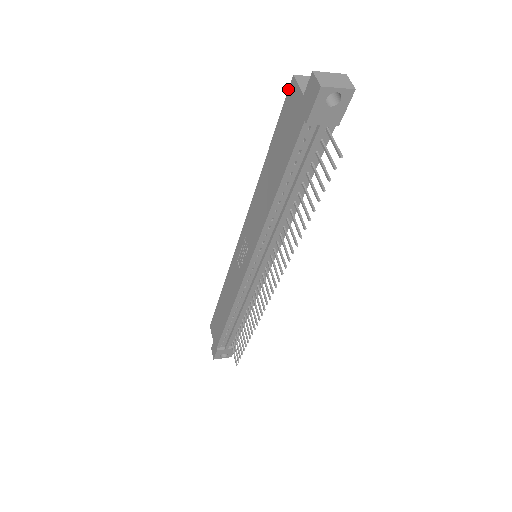
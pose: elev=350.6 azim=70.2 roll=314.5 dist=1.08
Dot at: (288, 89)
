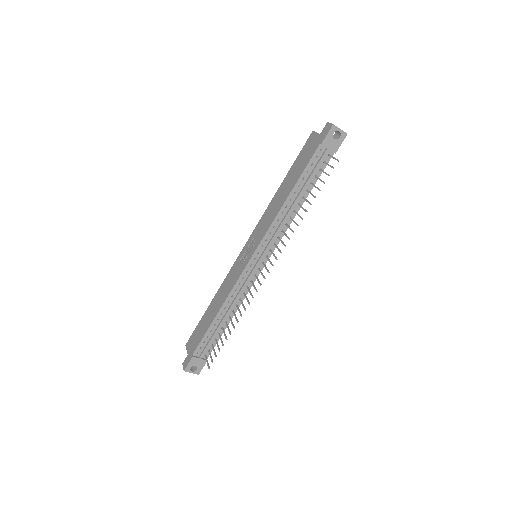
Dot at: (308, 138)
